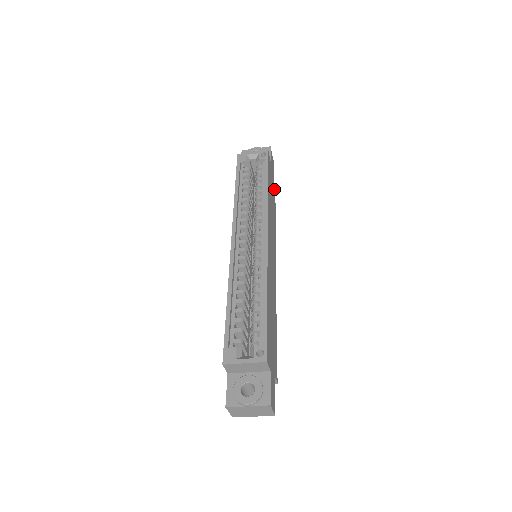
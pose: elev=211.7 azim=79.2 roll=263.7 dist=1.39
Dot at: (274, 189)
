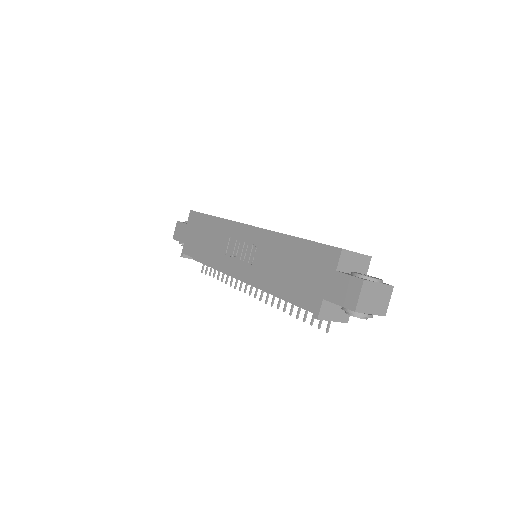
Dot at: occluded
